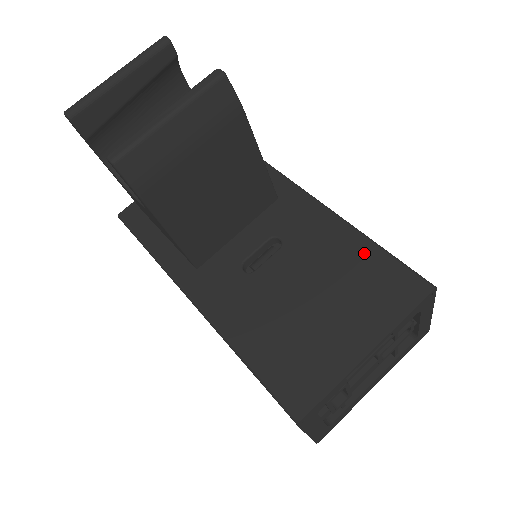
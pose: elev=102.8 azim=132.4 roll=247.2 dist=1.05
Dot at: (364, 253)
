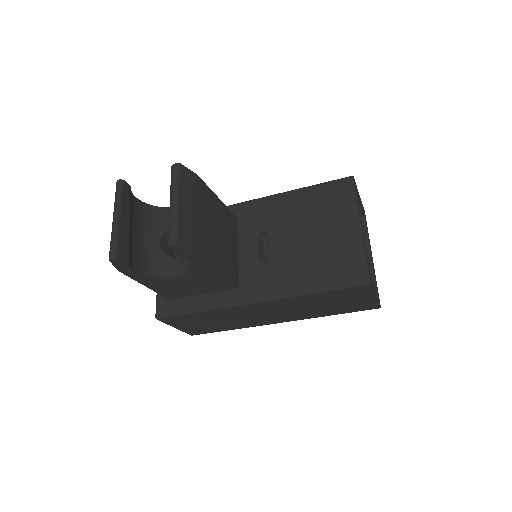
Dot at: (308, 195)
